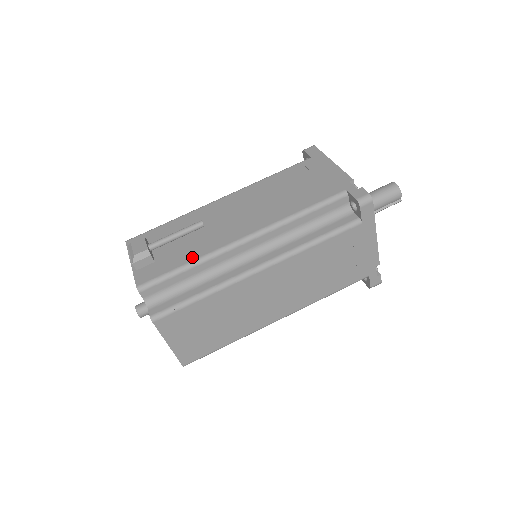
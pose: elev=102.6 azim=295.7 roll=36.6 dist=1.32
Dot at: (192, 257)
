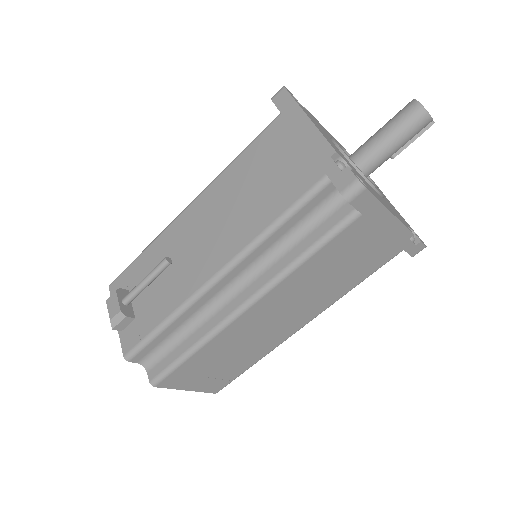
Dot at: (167, 311)
